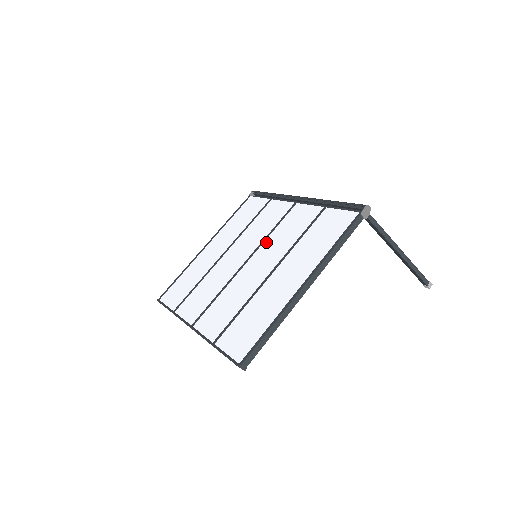
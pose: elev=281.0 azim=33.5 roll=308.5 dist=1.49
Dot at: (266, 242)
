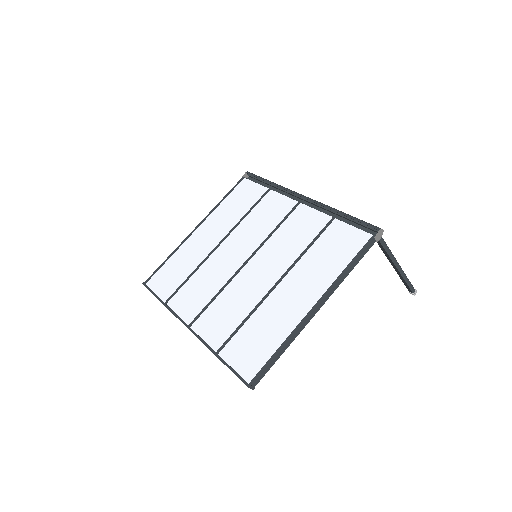
Dot at: (268, 243)
